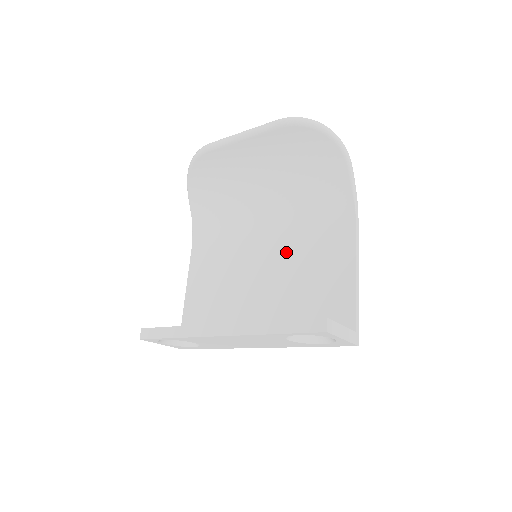
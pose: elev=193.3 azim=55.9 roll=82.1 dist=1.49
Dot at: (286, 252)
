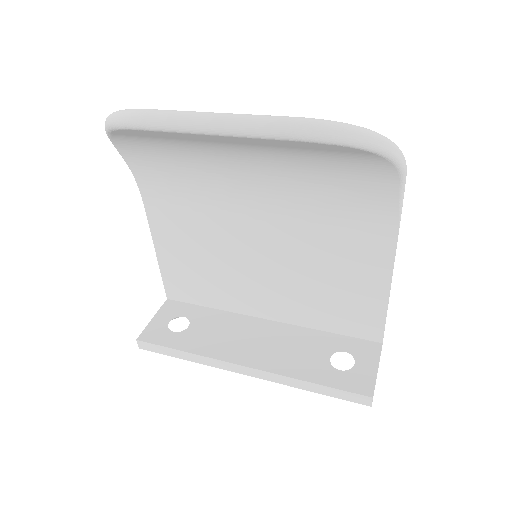
Dot at: (295, 249)
